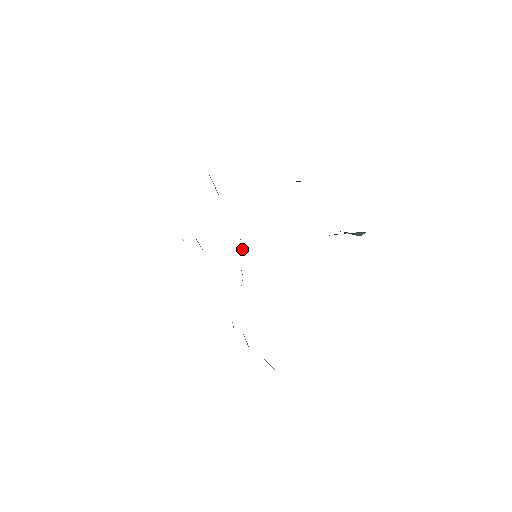
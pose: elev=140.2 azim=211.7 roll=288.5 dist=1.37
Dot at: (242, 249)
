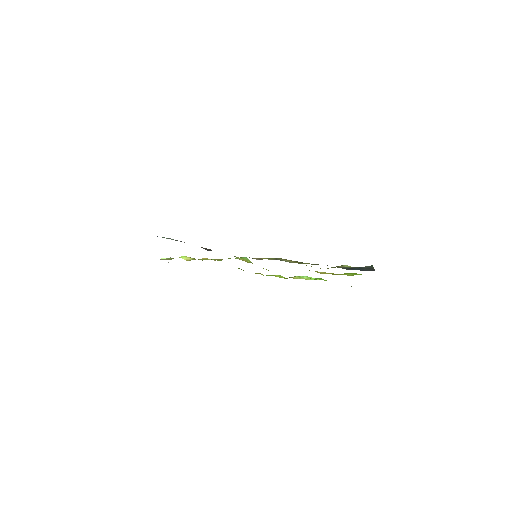
Dot at: (243, 260)
